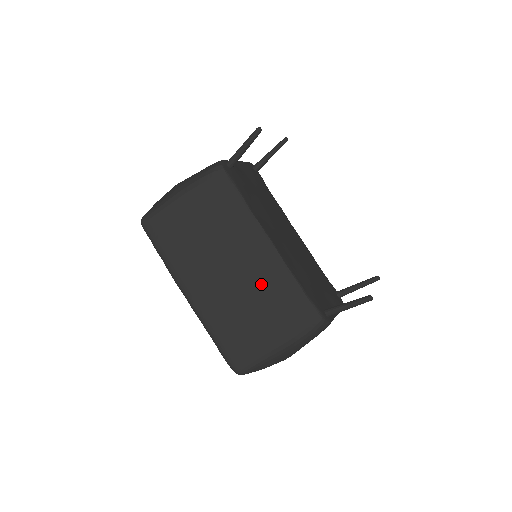
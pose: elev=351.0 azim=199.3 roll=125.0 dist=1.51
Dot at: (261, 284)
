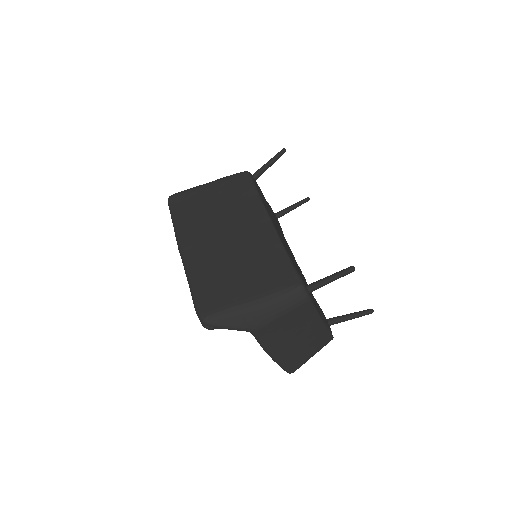
Dot at: (252, 249)
